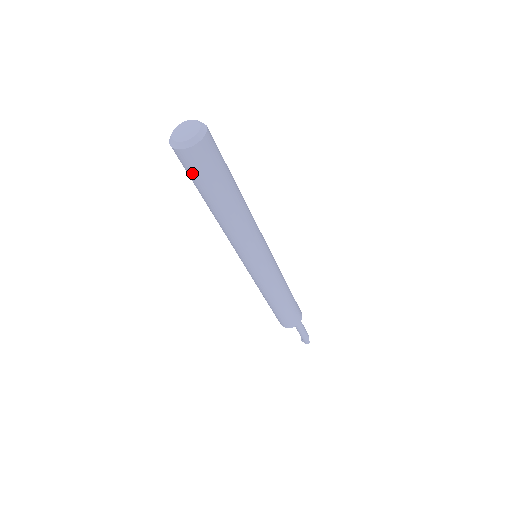
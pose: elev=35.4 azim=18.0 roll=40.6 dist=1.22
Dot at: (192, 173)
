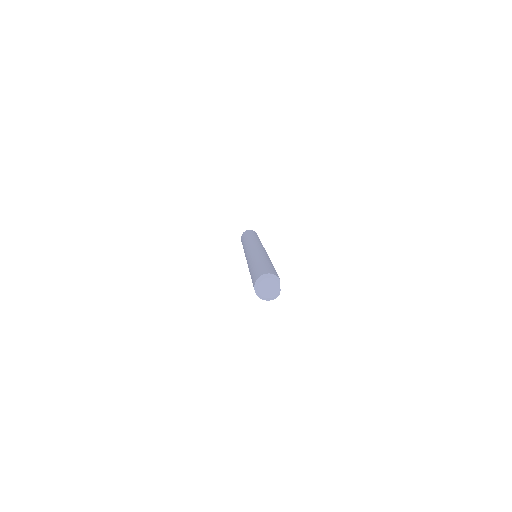
Dot at: occluded
